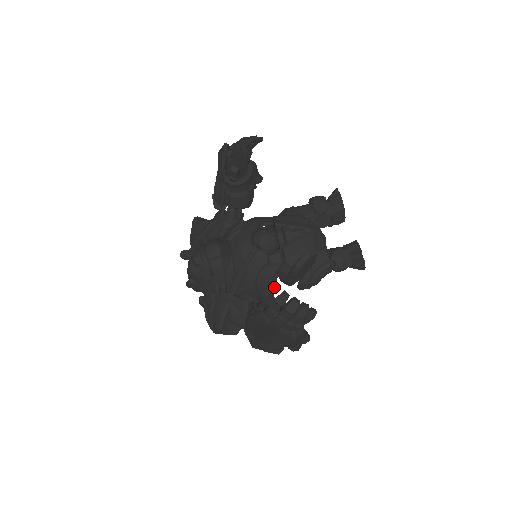
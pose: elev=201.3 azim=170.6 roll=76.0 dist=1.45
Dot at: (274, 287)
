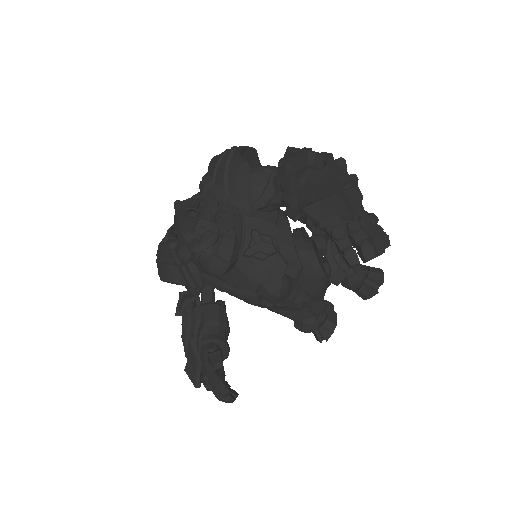
Dot at: occluded
